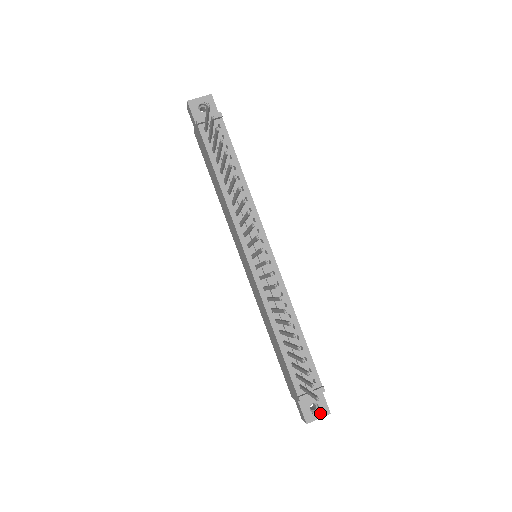
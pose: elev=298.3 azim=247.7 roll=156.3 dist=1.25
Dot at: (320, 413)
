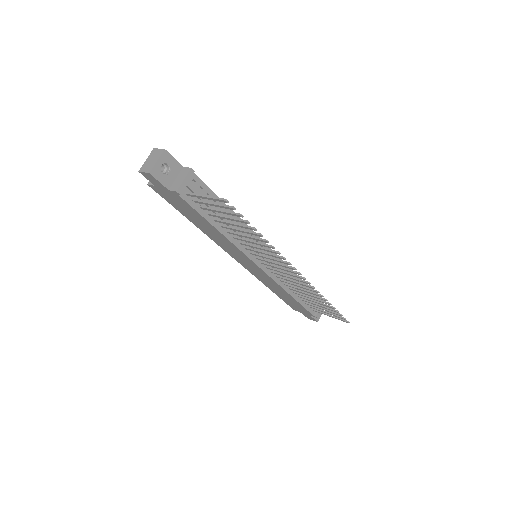
Dot at: occluded
